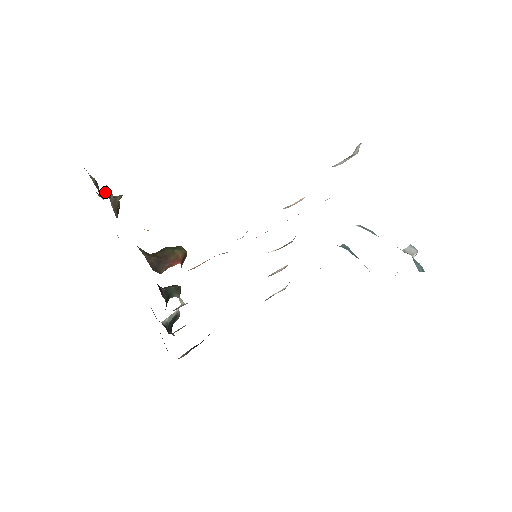
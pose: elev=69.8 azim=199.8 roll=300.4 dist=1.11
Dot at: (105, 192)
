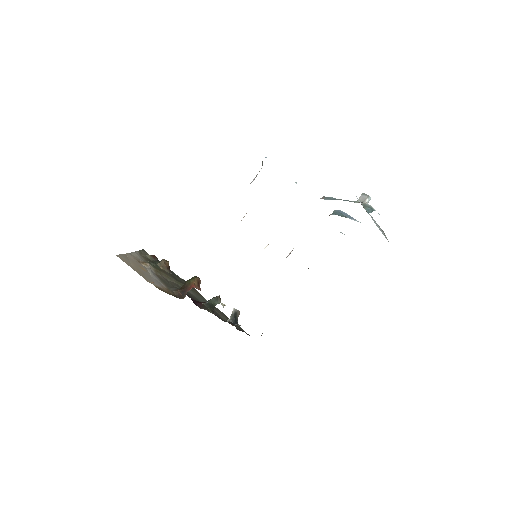
Dot at: (151, 263)
